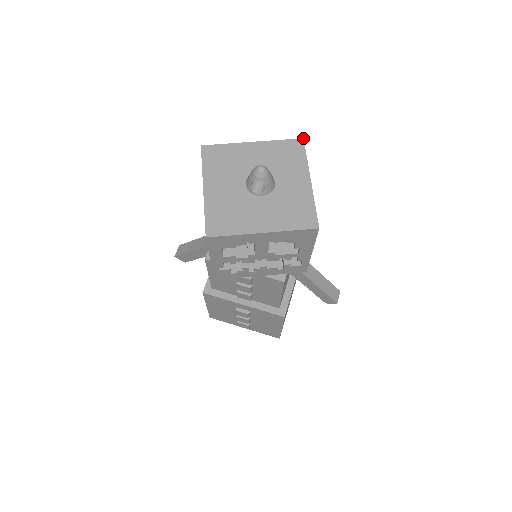
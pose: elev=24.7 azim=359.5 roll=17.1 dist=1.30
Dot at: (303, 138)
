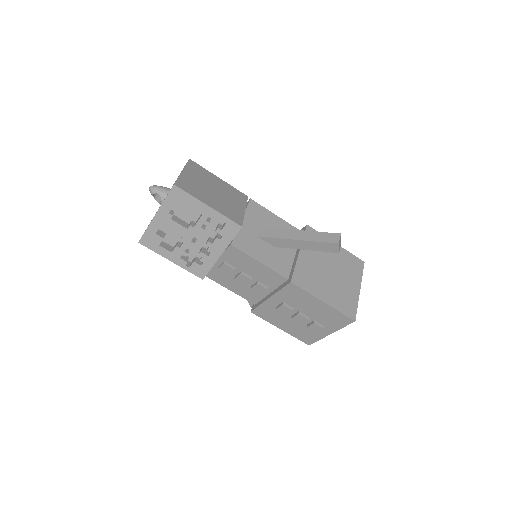
Dot at: (189, 159)
